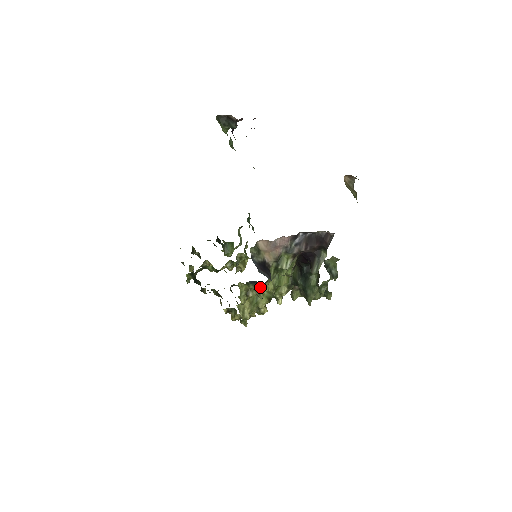
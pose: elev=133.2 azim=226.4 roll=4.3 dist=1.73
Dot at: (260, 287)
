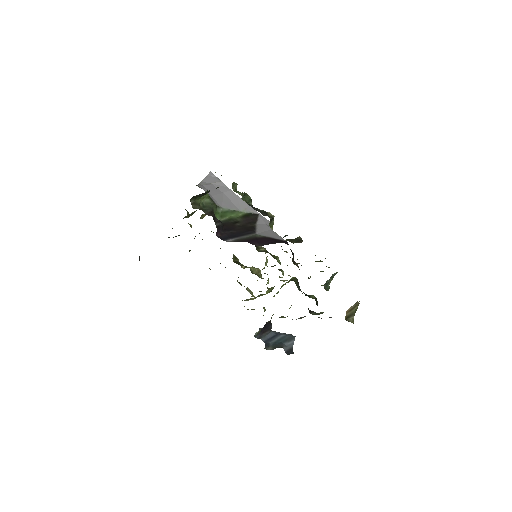
Dot at: occluded
